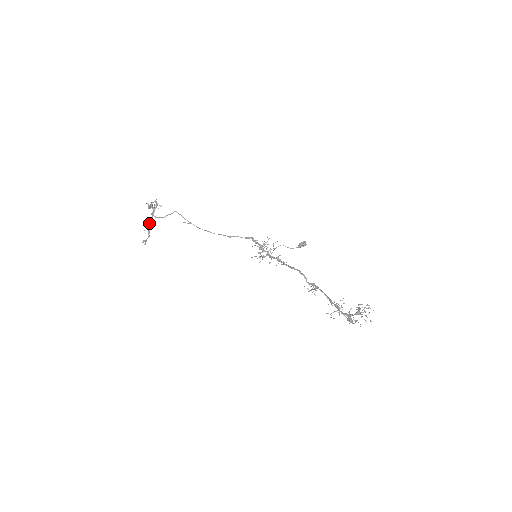
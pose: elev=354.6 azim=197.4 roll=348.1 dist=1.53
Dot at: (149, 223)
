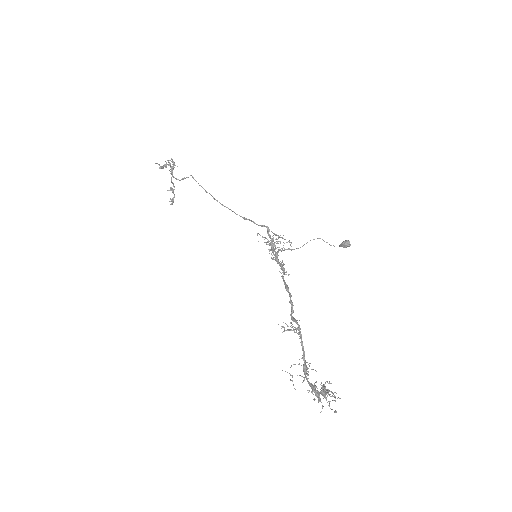
Dot at: (171, 182)
